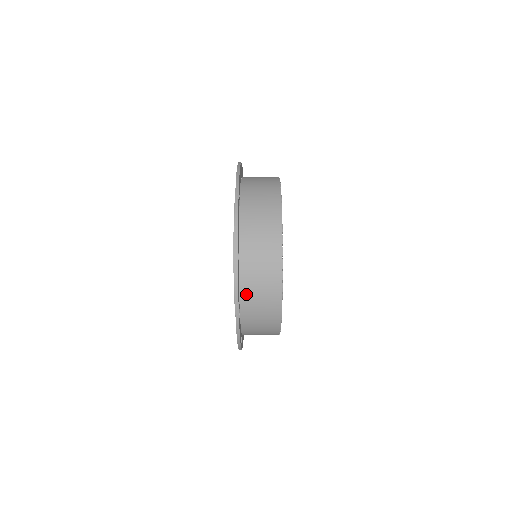
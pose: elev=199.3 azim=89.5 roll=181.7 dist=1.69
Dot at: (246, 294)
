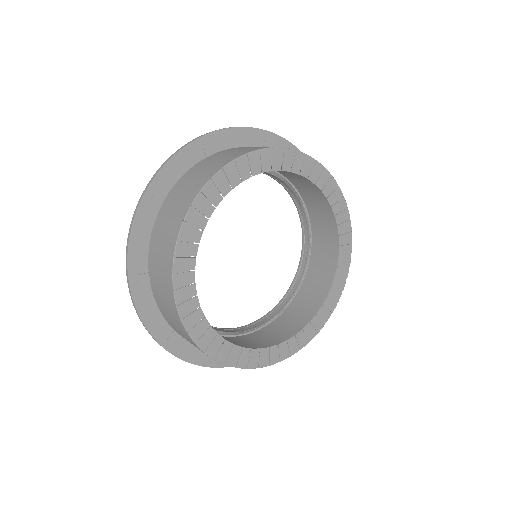
Dot at: occluded
